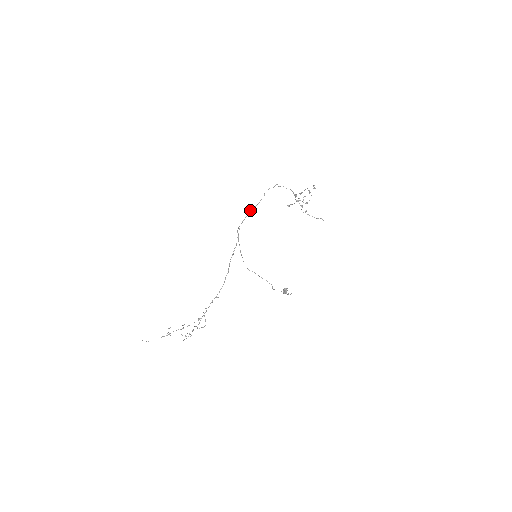
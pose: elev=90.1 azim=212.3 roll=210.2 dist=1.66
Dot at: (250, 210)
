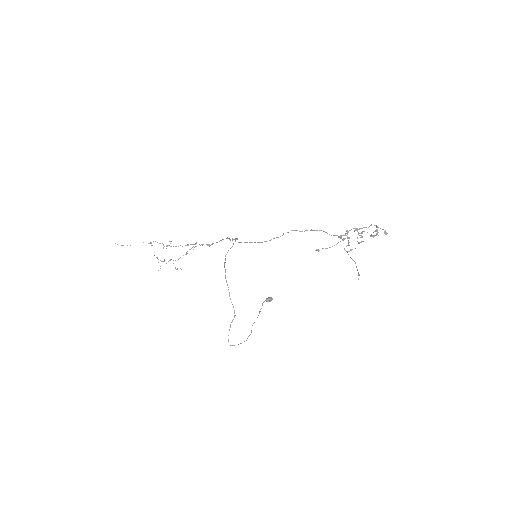
Dot at: (252, 242)
